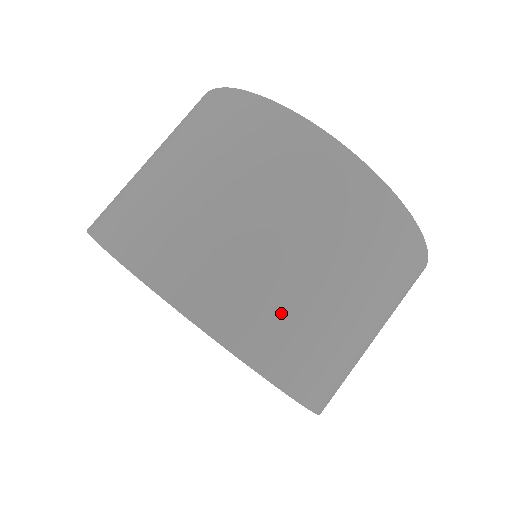
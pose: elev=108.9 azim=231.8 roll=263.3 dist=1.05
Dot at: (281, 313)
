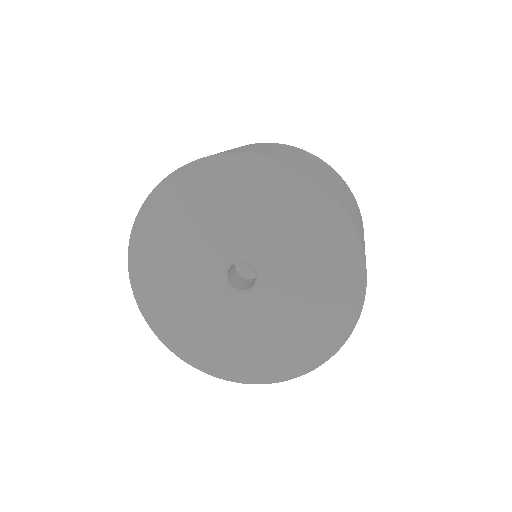
Dot at: (303, 164)
